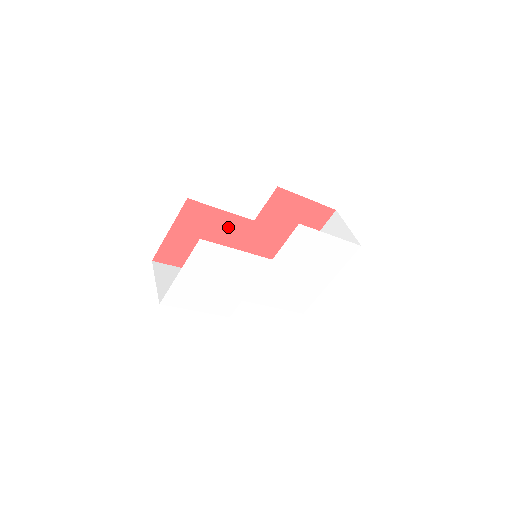
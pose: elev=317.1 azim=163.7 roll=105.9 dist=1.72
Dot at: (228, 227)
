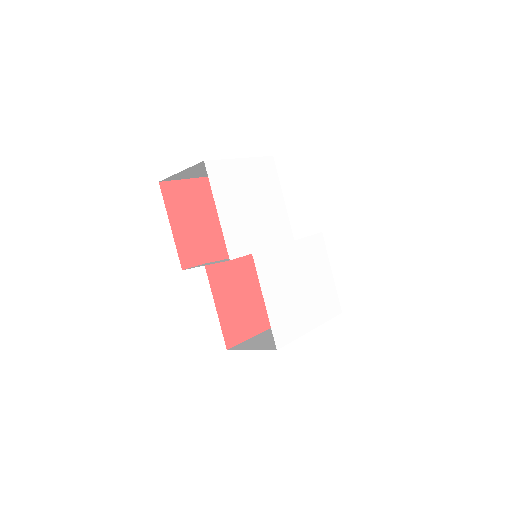
Dot at: occluded
